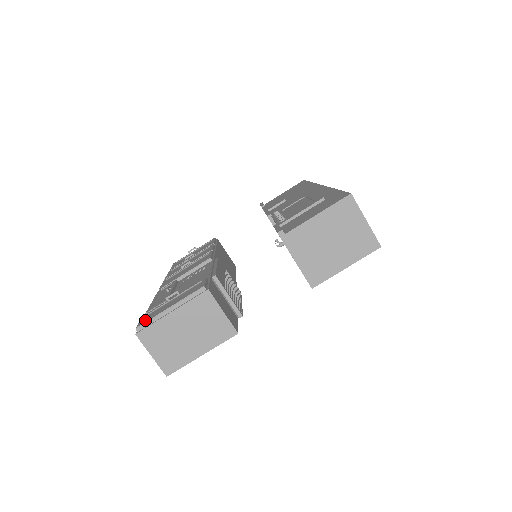
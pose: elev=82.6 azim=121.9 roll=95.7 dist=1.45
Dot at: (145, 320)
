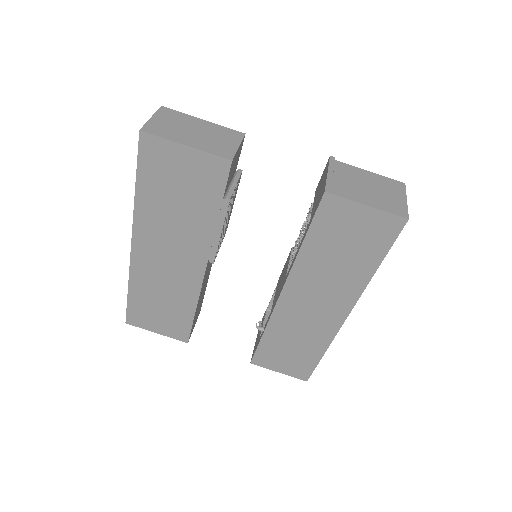
Dot at: occluded
